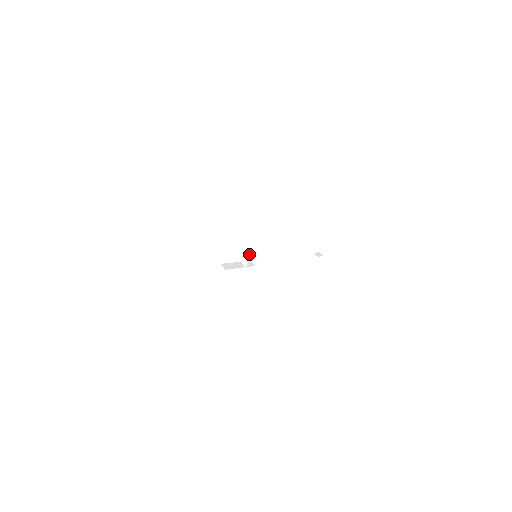
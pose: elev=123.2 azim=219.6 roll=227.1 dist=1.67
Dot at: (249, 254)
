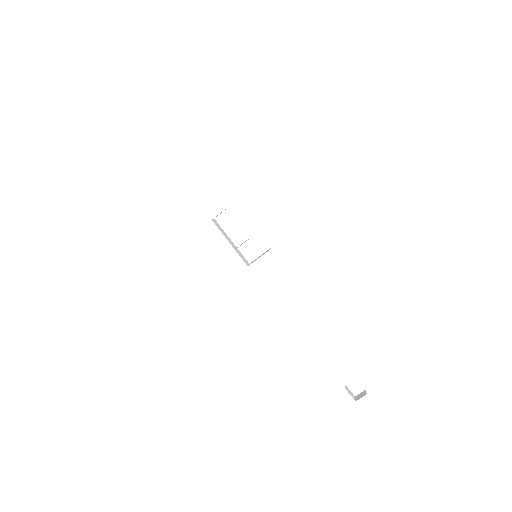
Dot at: (248, 239)
